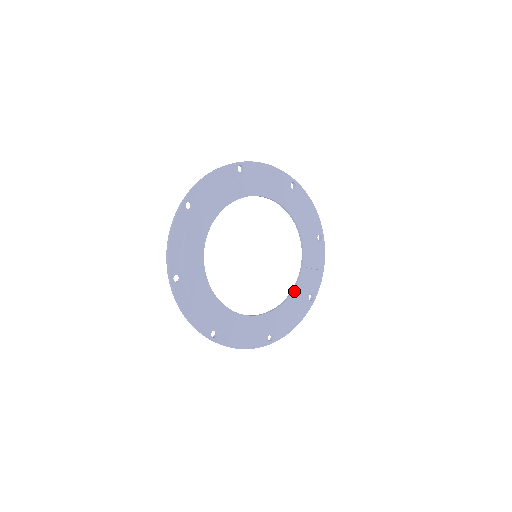
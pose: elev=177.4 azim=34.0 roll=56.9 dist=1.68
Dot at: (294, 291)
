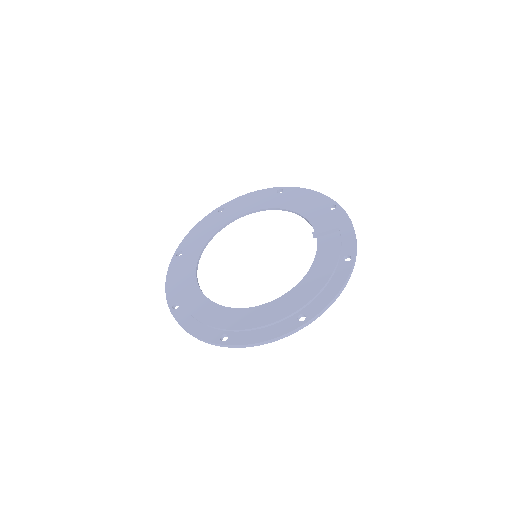
Dot at: (315, 262)
